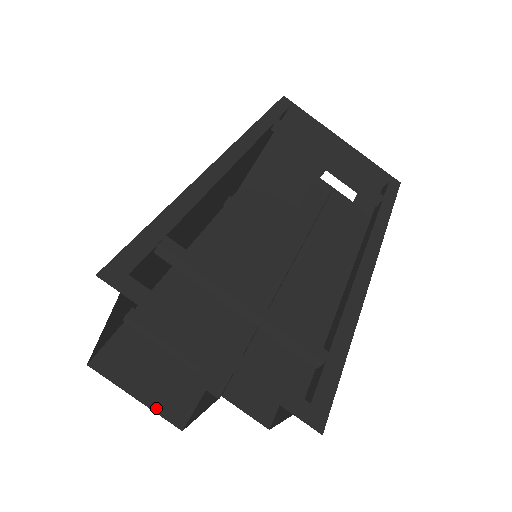
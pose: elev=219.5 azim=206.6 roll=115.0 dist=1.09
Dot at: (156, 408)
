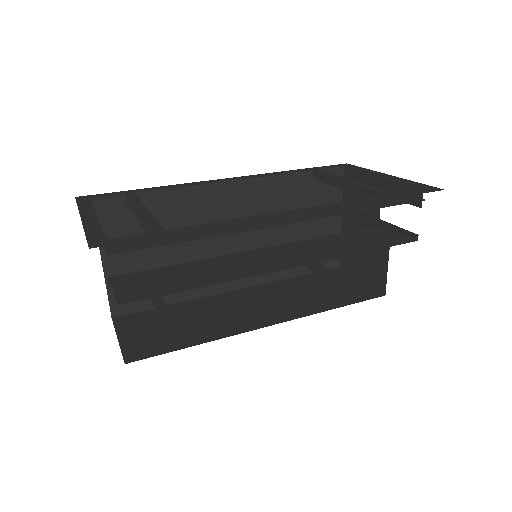
Dot at: (124, 348)
